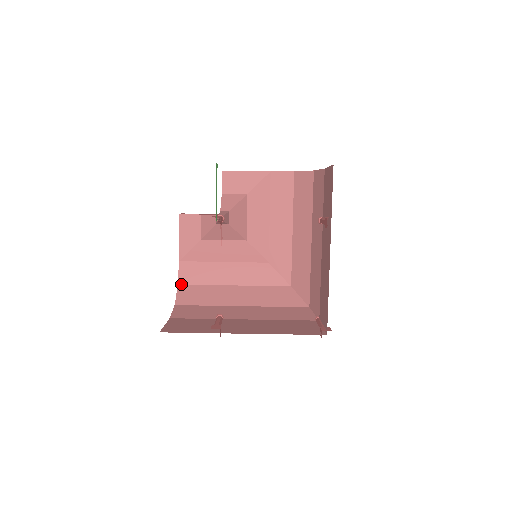
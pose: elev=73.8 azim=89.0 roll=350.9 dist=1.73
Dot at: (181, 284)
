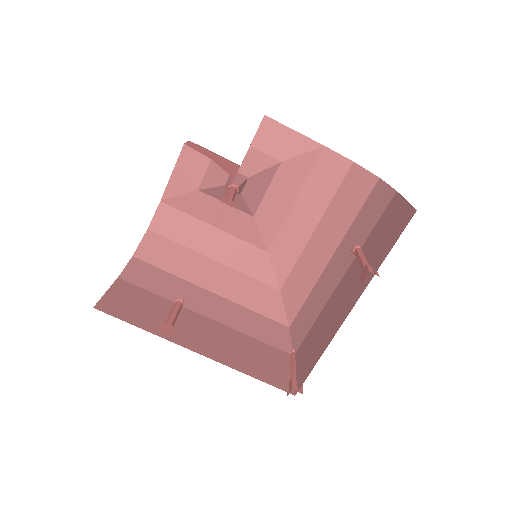
Dot at: (152, 230)
